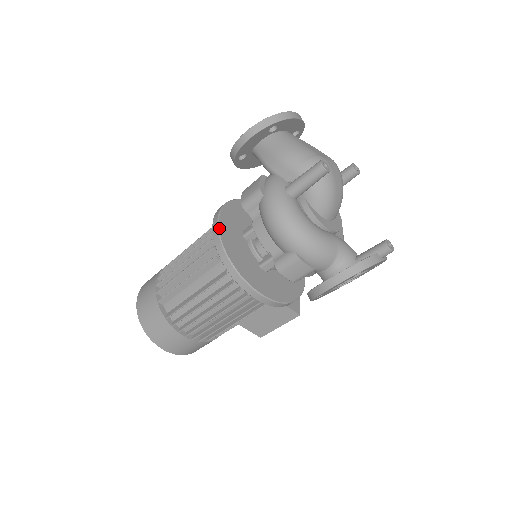
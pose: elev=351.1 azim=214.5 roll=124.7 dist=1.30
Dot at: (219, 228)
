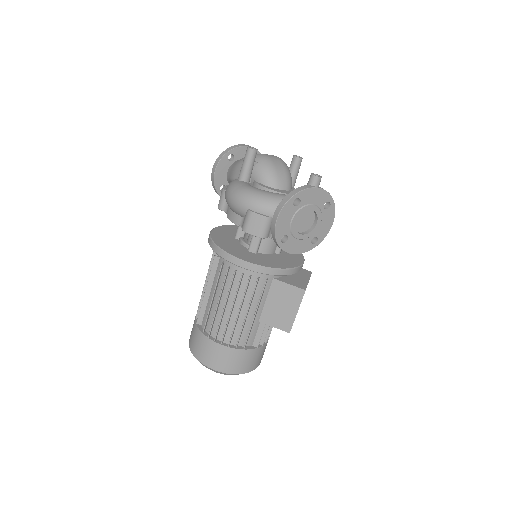
Dot at: (211, 233)
